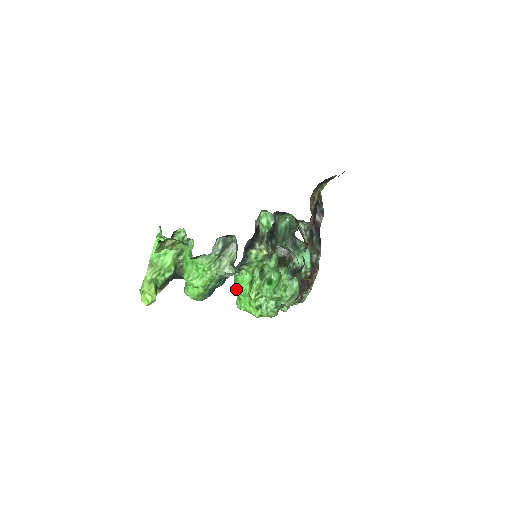
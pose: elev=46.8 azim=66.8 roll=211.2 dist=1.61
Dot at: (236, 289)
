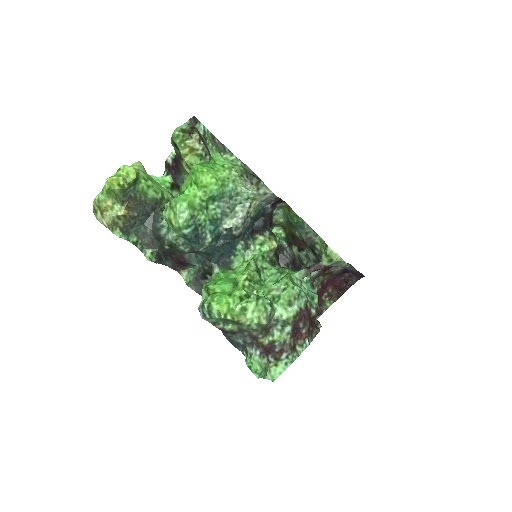
Dot at: (213, 282)
